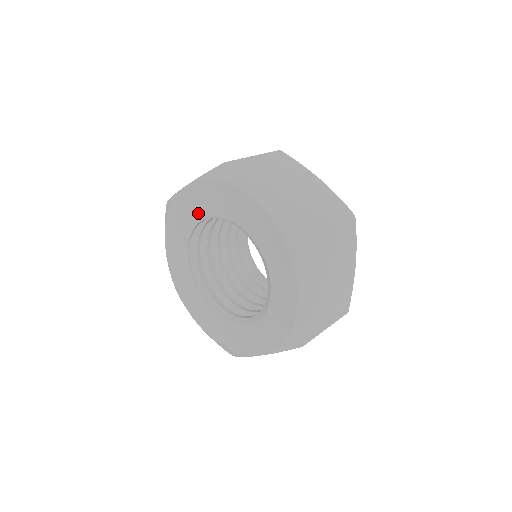
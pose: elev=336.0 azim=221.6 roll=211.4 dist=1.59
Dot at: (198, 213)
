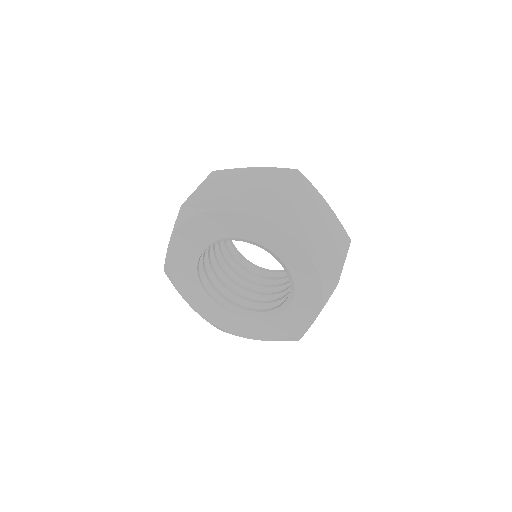
Dot at: (192, 257)
